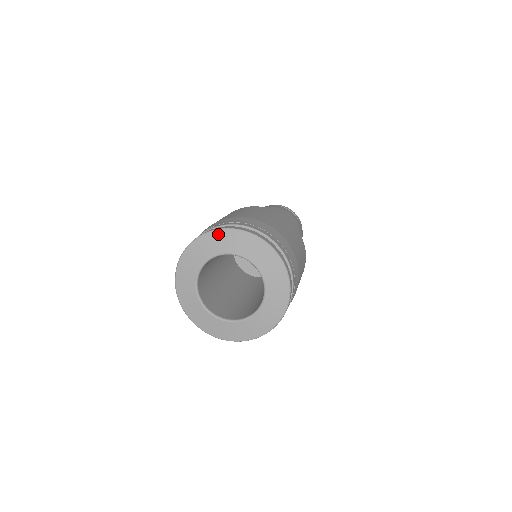
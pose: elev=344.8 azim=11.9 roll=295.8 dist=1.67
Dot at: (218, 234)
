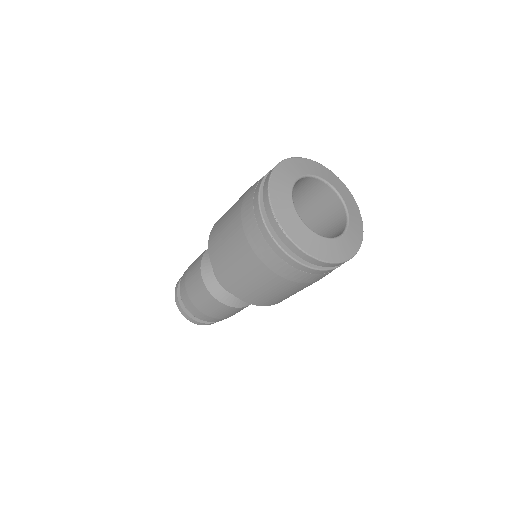
Dot at: (279, 170)
